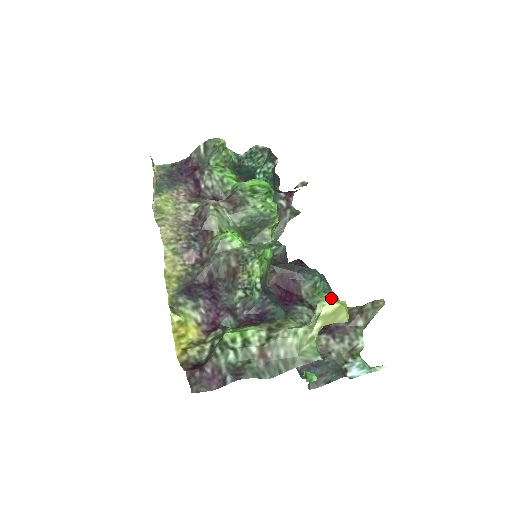
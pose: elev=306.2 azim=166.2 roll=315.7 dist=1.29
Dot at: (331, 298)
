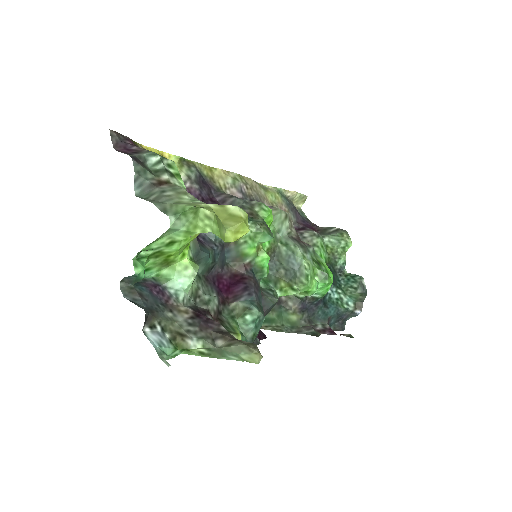
Dot at: (238, 332)
